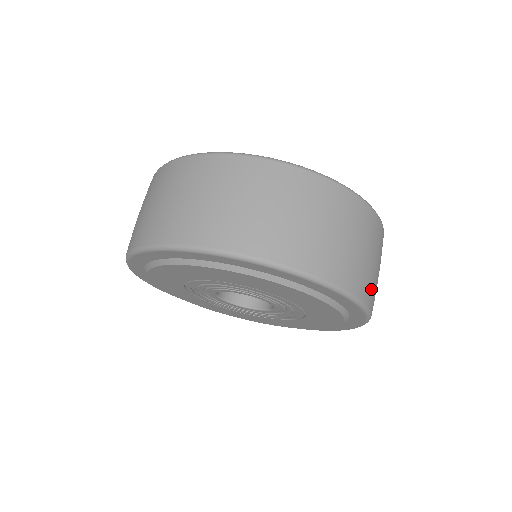
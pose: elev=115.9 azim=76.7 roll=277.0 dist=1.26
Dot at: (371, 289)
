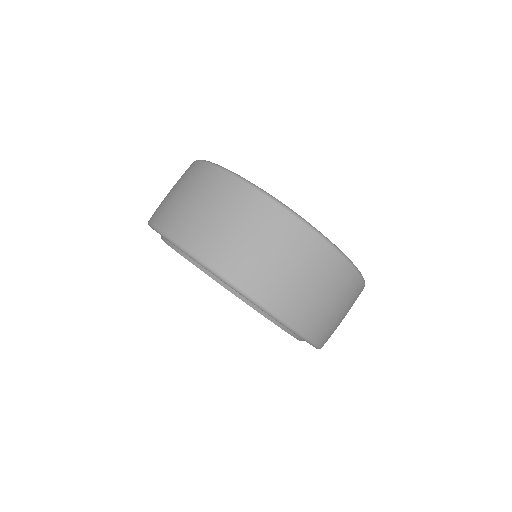
Dot at: (326, 331)
